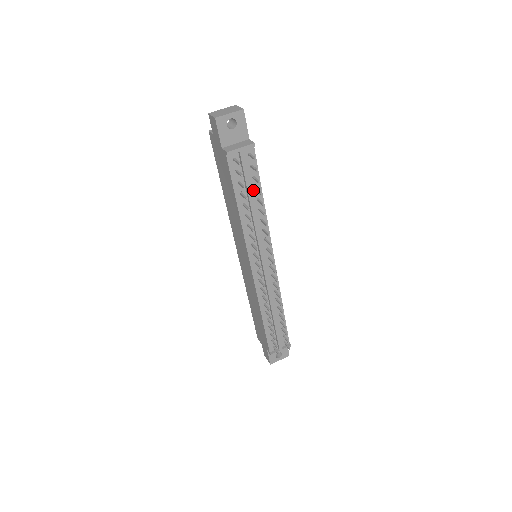
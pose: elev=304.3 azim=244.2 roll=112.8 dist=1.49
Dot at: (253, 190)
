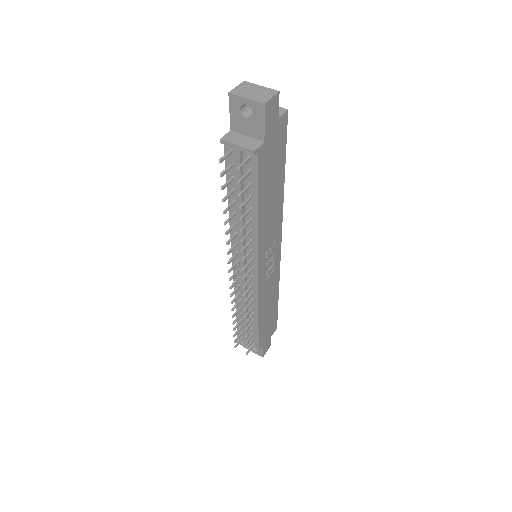
Dot at: (248, 197)
